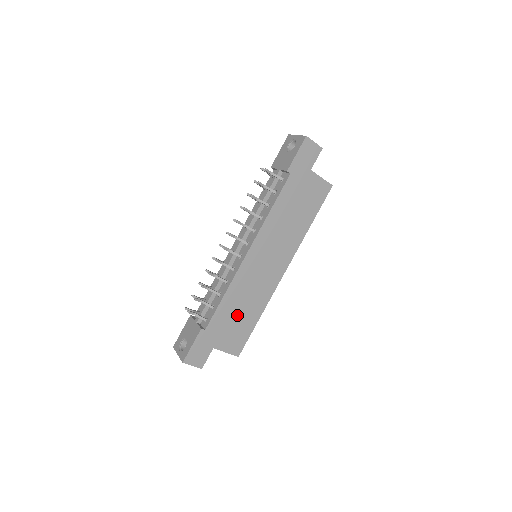
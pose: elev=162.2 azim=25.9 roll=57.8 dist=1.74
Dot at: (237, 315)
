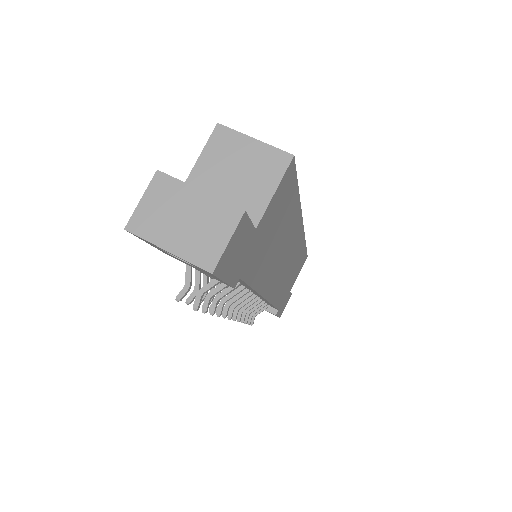
Dot at: (290, 277)
